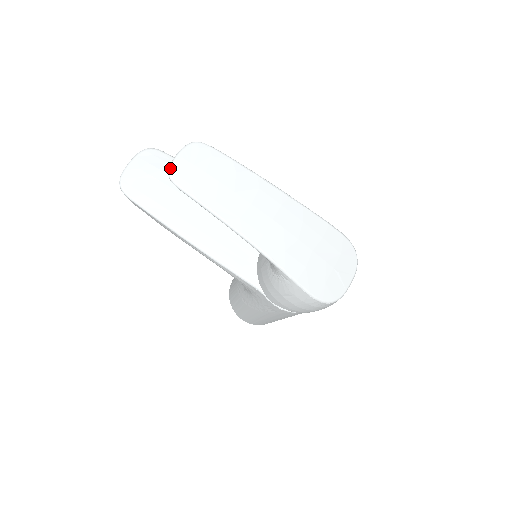
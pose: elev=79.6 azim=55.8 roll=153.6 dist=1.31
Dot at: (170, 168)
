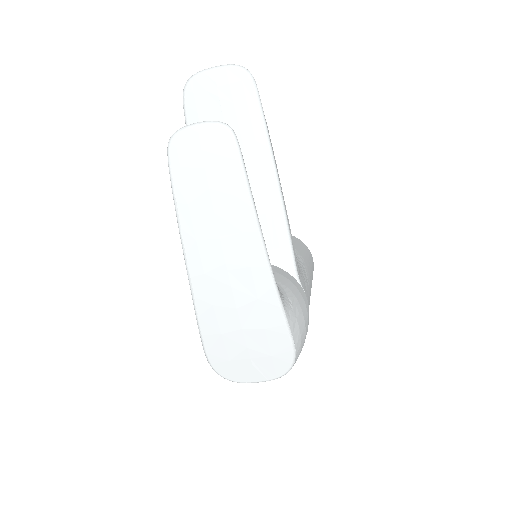
Dot at: (178, 131)
